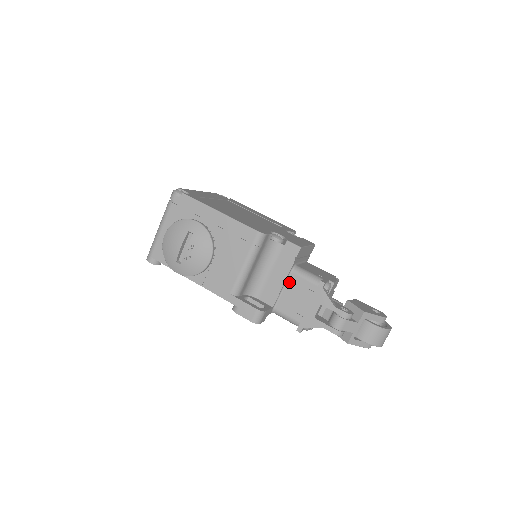
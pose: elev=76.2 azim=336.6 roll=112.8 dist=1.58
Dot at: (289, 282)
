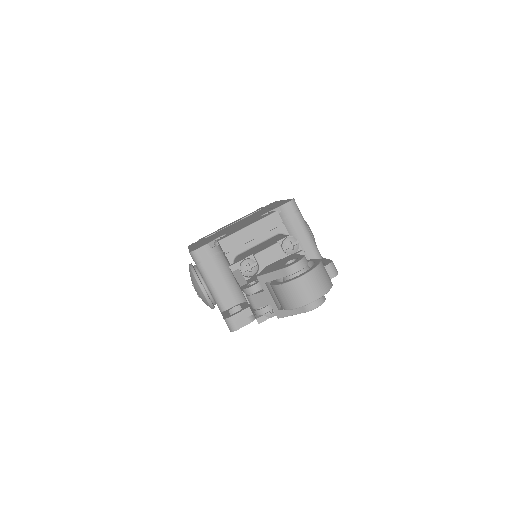
Dot at: occluded
